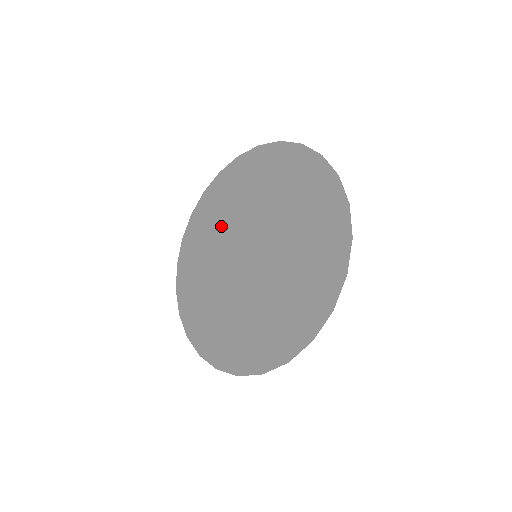
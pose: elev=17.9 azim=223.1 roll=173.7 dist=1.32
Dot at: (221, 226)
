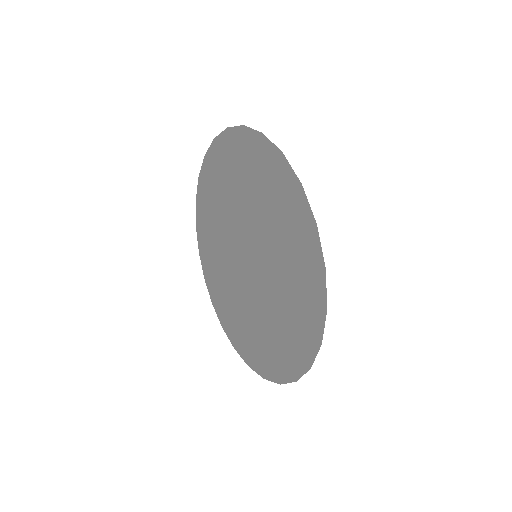
Dot at: (218, 233)
